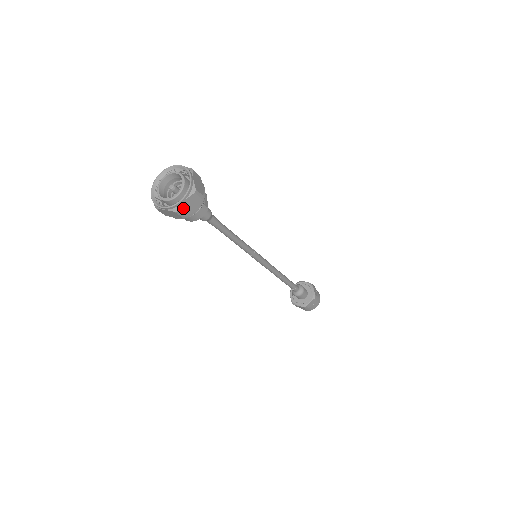
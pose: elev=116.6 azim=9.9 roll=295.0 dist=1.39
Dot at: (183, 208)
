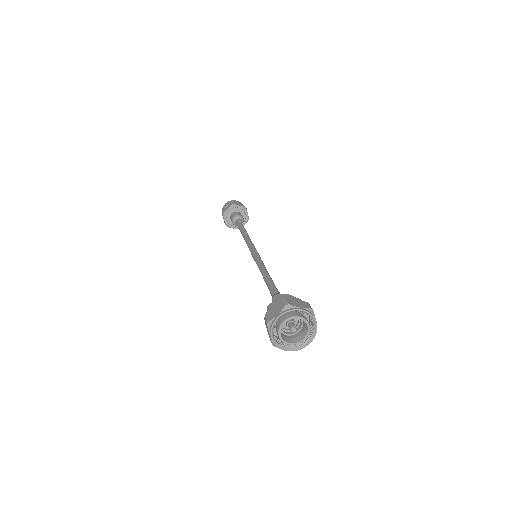
Dot at: occluded
